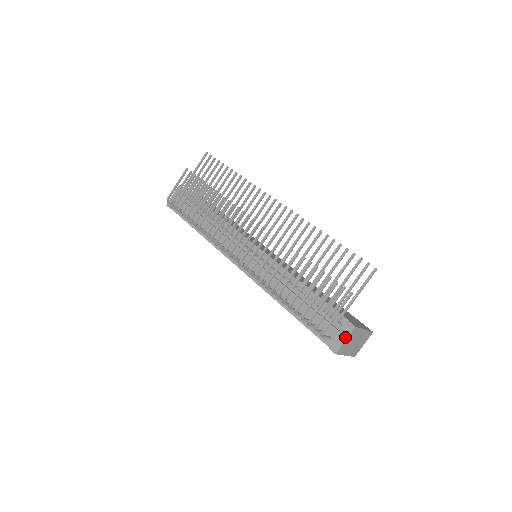
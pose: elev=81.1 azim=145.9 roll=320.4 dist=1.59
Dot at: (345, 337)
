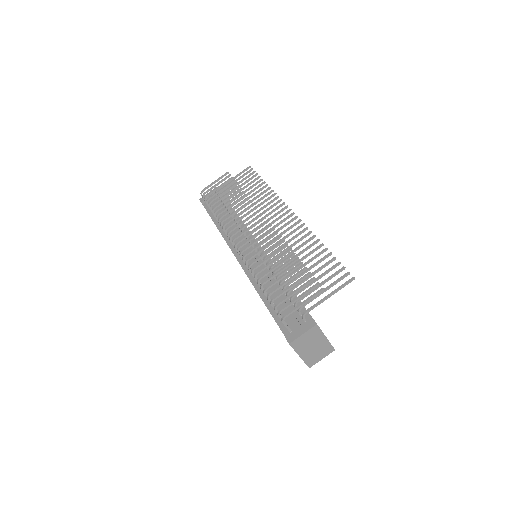
Dot at: (304, 331)
